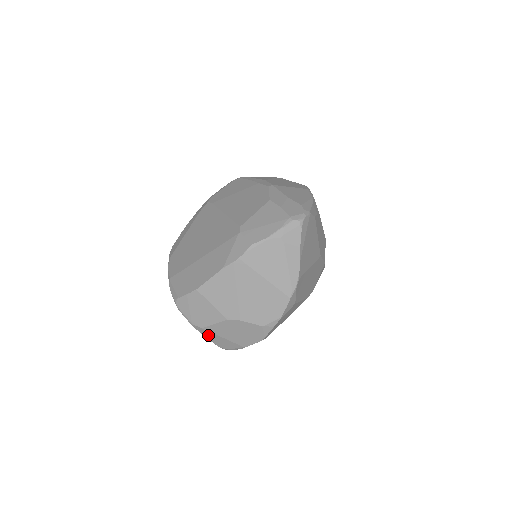
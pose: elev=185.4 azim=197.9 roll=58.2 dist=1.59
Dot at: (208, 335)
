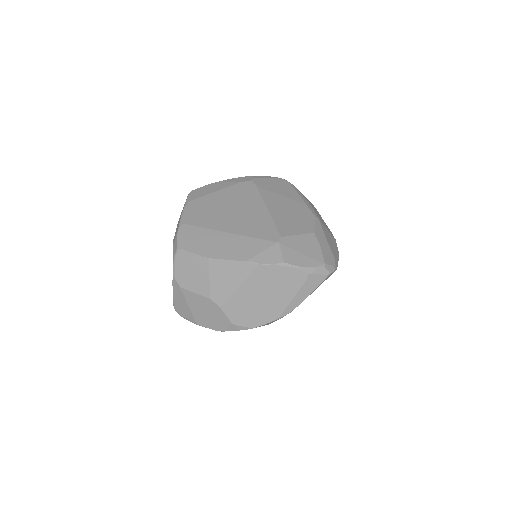
Dot at: (178, 294)
